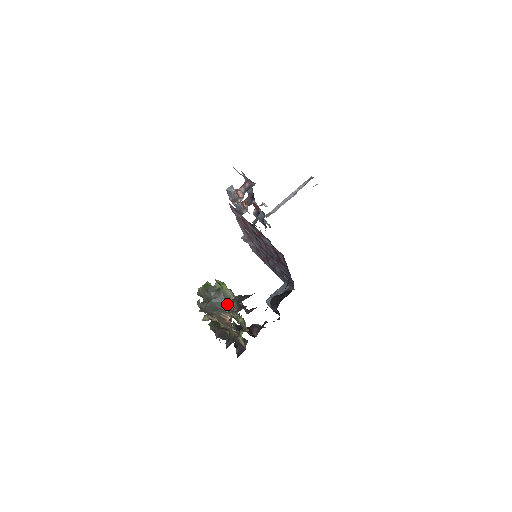
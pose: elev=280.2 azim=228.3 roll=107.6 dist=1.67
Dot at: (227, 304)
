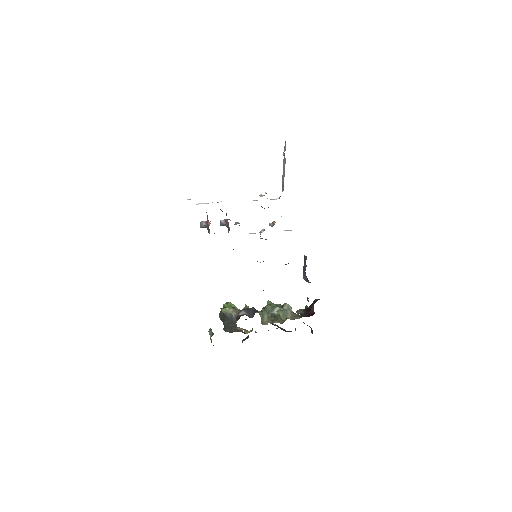
Dot at: (232, 321)
